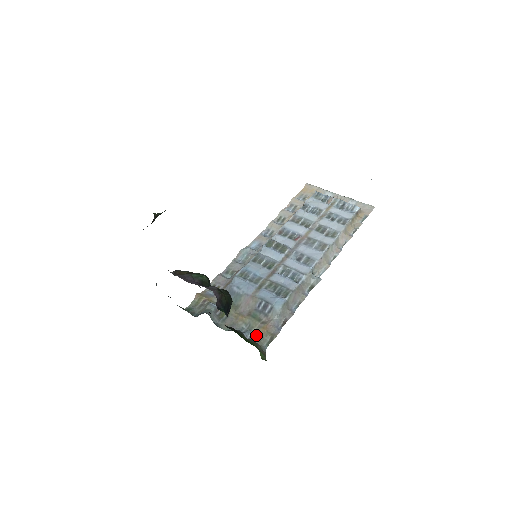
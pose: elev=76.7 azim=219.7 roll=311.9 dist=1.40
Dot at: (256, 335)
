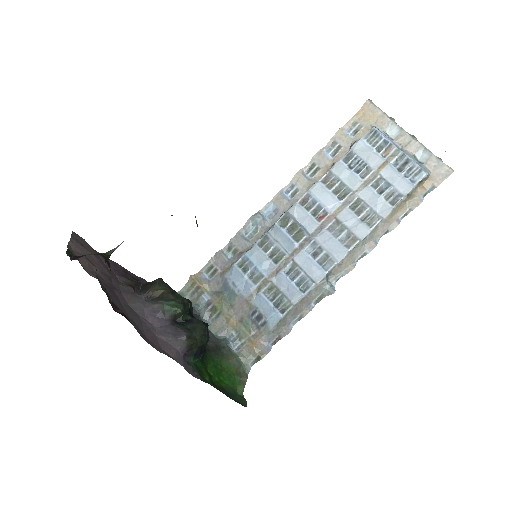
Dot at: (244, 348)
